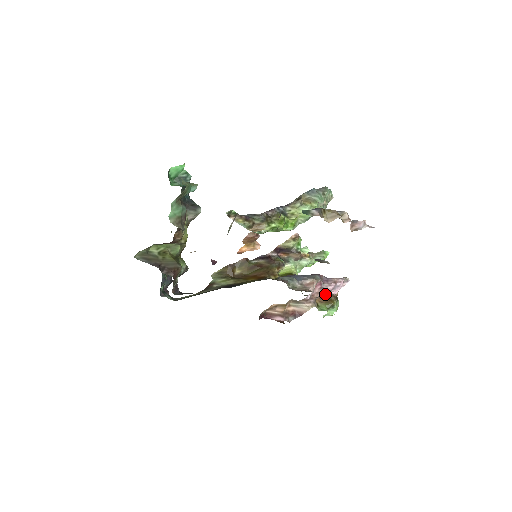
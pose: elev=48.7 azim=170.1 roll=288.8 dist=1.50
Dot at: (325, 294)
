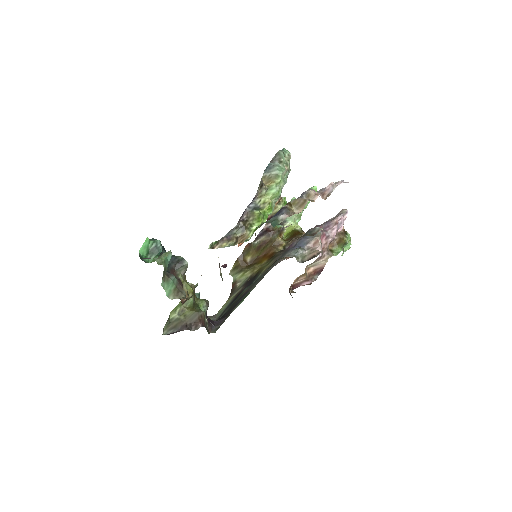
Dot at: (333, 239)
